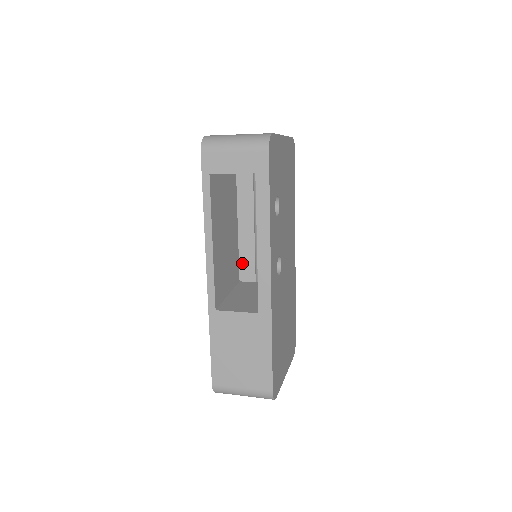
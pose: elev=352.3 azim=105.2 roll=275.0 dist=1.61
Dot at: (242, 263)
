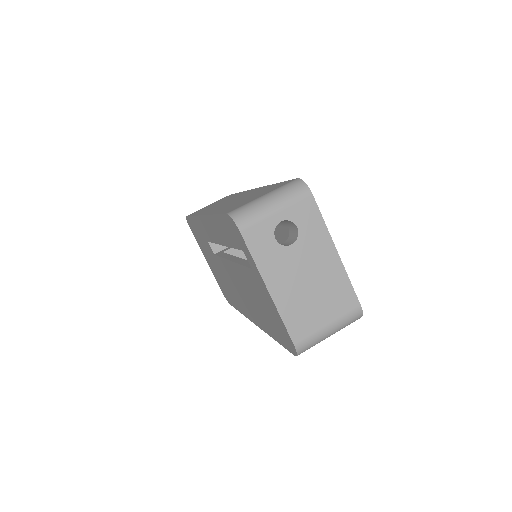
Dot at: occluded
